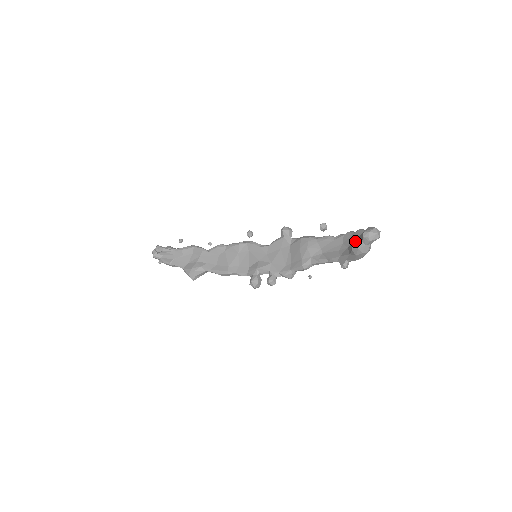
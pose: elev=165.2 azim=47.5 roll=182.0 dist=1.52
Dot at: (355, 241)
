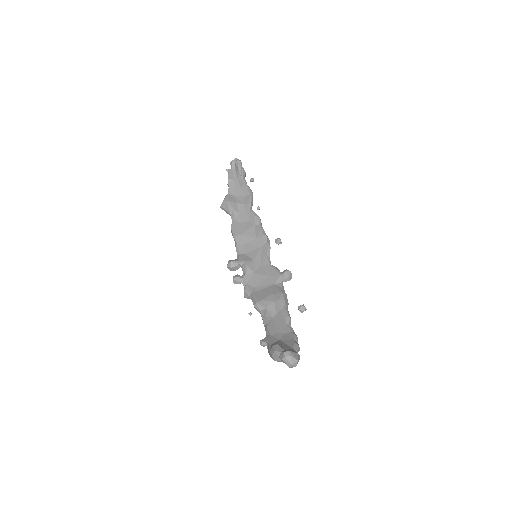
Dot at: (285, 345)
